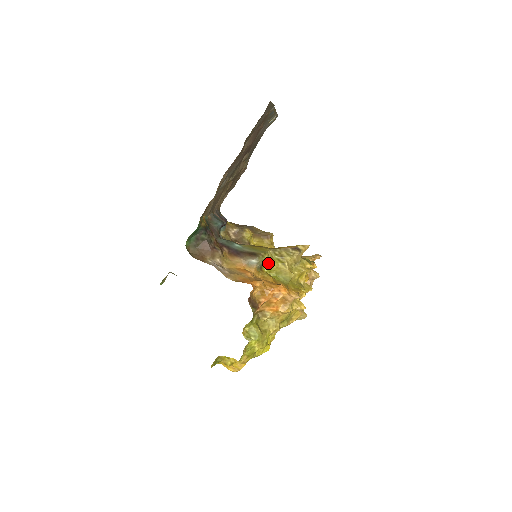
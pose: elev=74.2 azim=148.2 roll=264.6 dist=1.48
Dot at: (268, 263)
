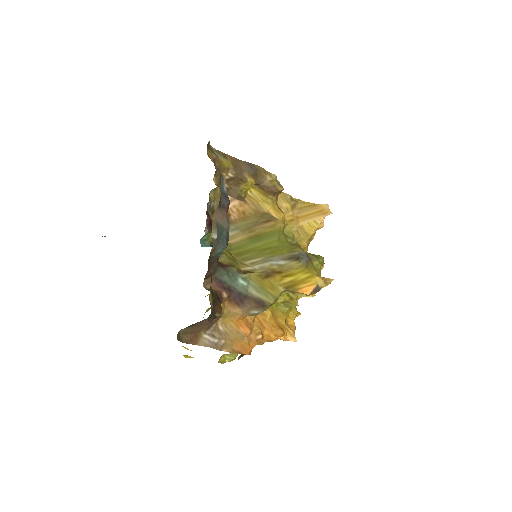
Dot at: occluded
